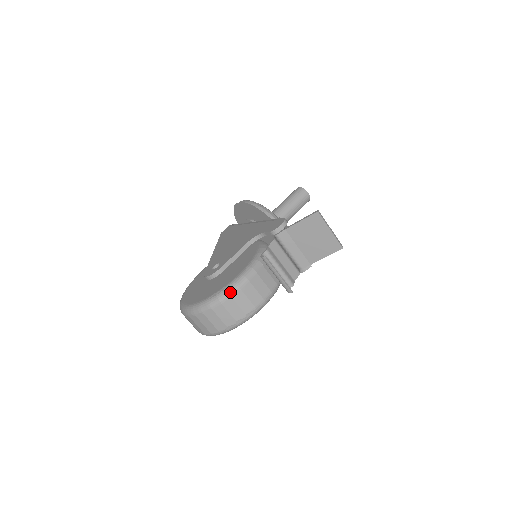
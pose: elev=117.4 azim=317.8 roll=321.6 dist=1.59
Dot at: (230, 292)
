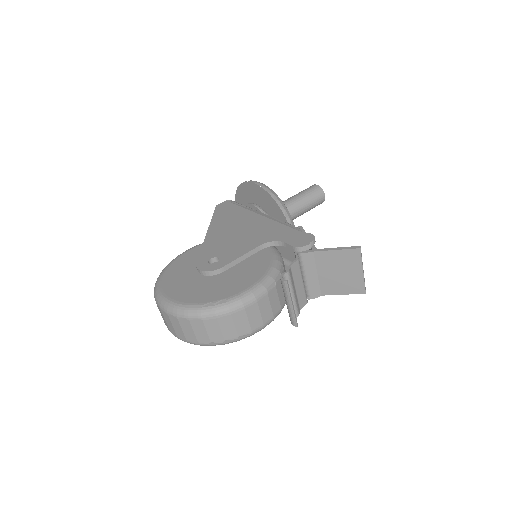
Dot at: (232, 308)
